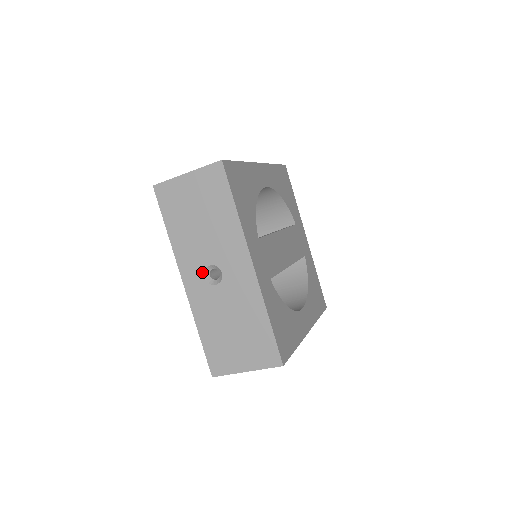
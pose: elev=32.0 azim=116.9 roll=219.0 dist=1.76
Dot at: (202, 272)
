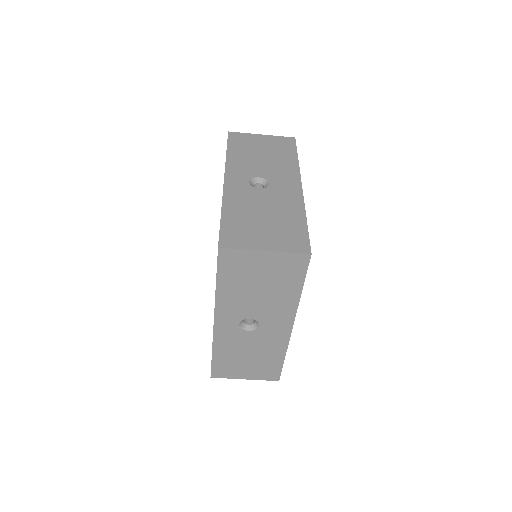
Dot at: (249, 179)
